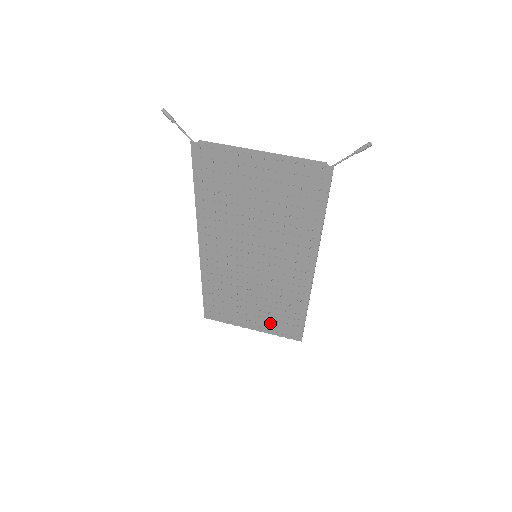
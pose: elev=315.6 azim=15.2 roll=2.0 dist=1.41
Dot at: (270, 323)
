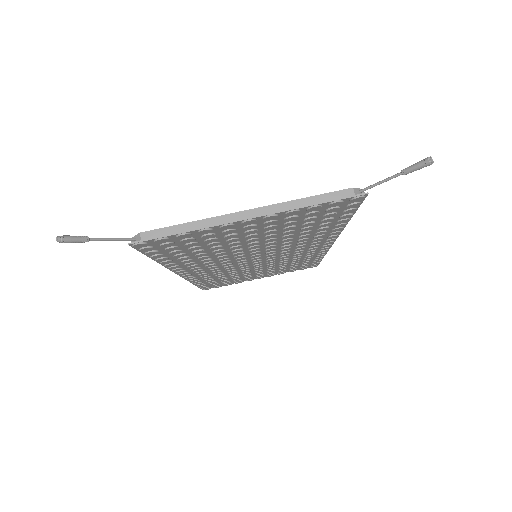
Dot at: (281, 271)
